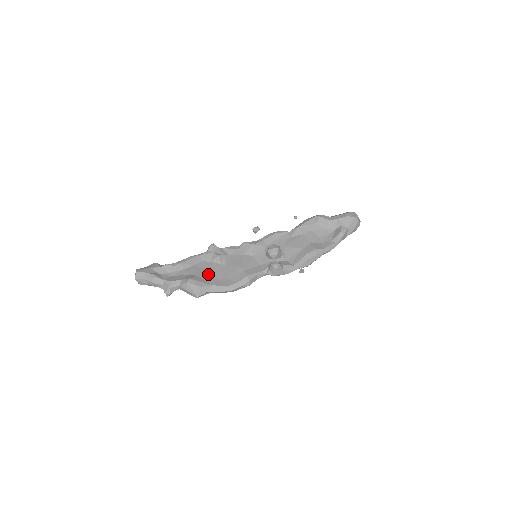
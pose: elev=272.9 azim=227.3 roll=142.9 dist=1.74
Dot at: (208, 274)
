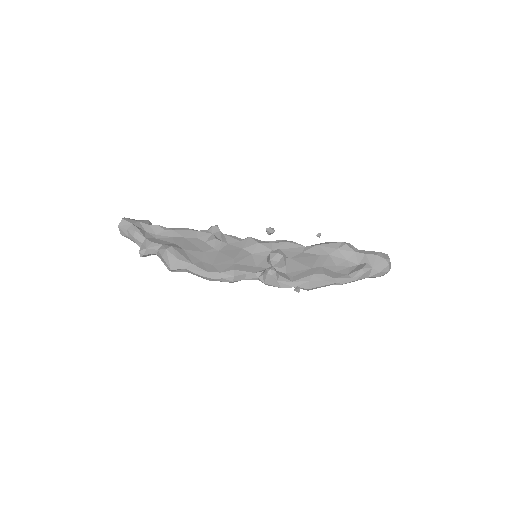
Dot at: (194, 251)
